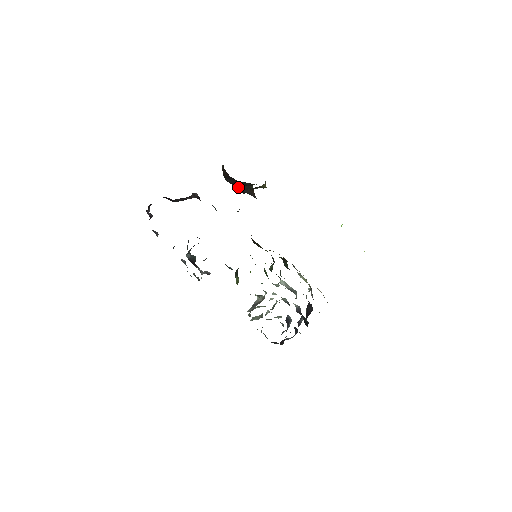
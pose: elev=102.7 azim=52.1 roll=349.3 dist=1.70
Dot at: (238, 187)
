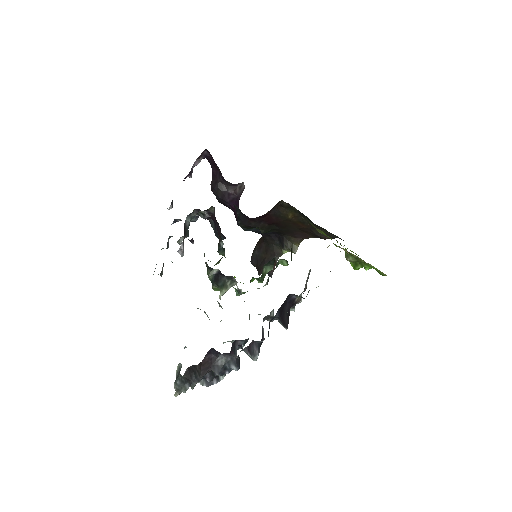
Dot at: (260, 264)
